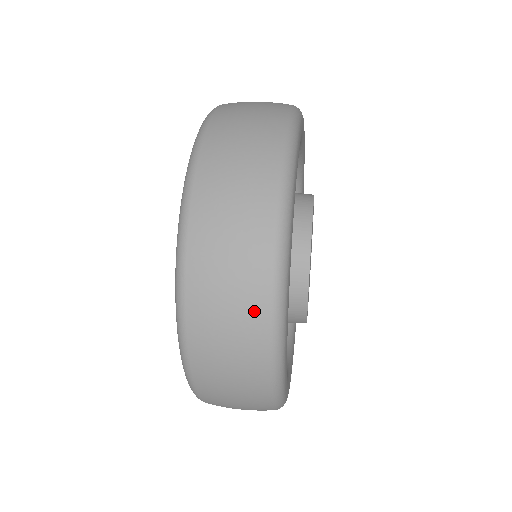
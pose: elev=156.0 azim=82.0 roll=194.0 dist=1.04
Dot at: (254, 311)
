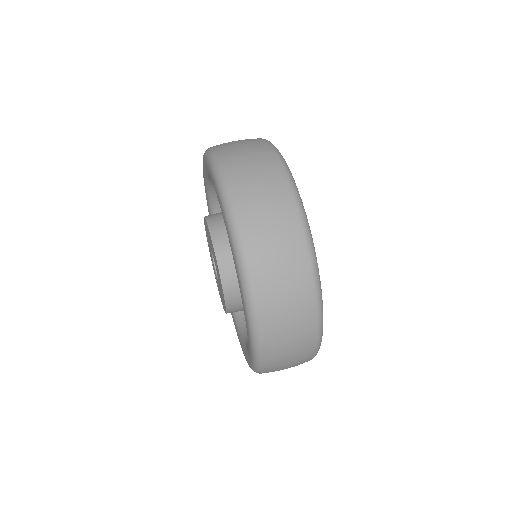
Dot at: (291, 226)
